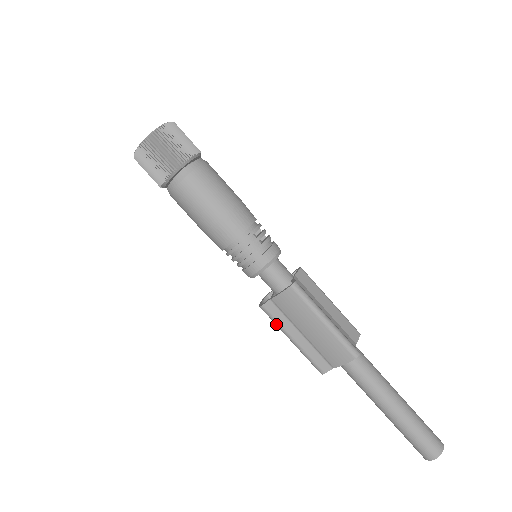
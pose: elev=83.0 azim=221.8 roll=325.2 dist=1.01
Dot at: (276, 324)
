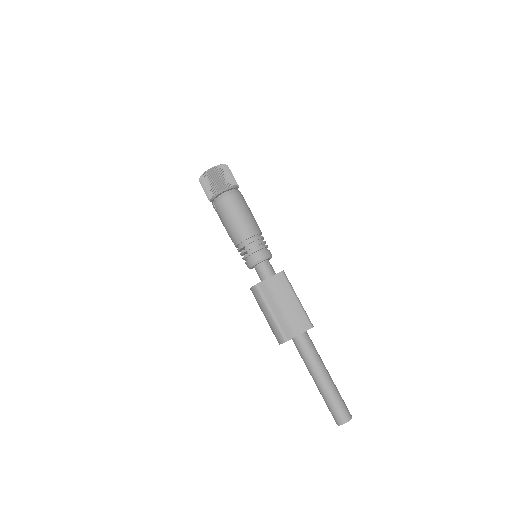
Dot at: (263, 299)
